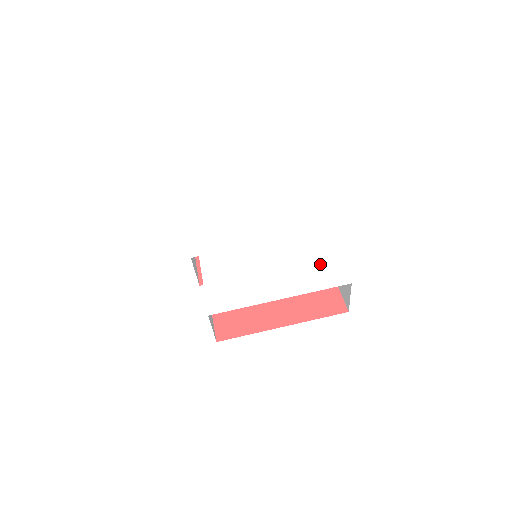
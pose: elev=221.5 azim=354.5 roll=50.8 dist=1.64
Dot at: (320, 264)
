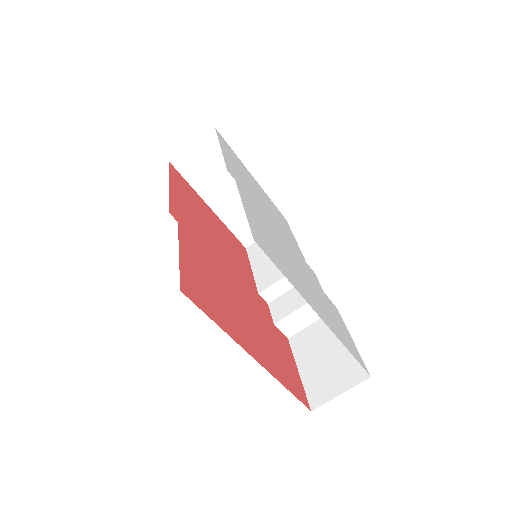
Dot at: occluded
